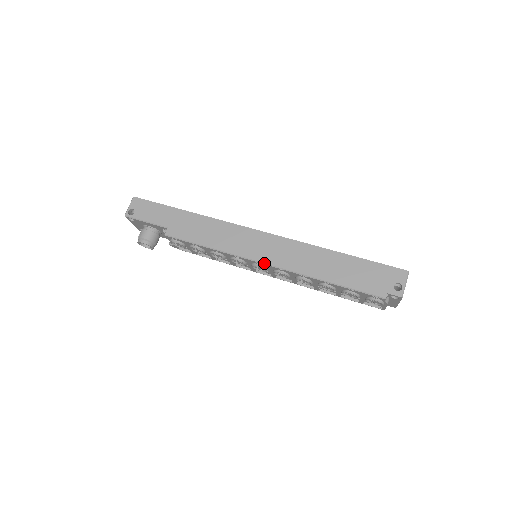
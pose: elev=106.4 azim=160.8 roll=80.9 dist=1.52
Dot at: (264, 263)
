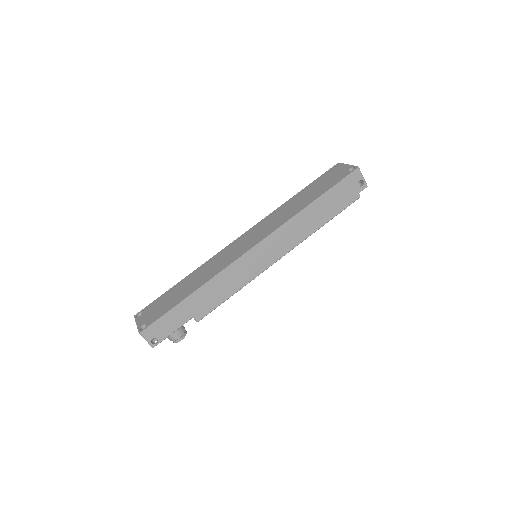
Dot at: occluded
